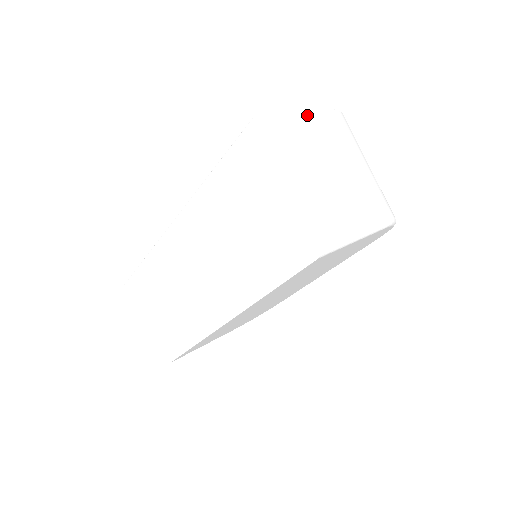
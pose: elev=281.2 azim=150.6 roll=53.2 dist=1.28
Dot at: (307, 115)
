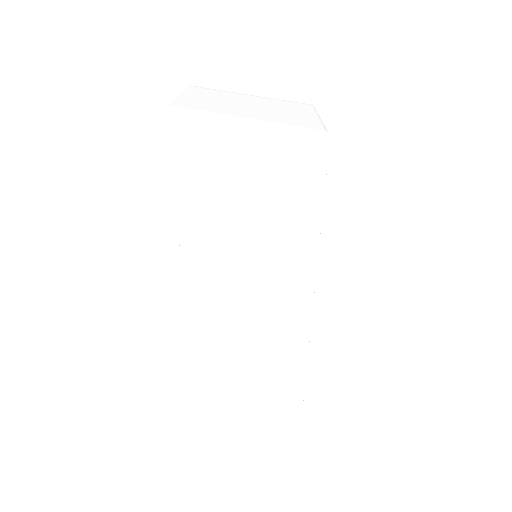
Dot at: (188, 93)
